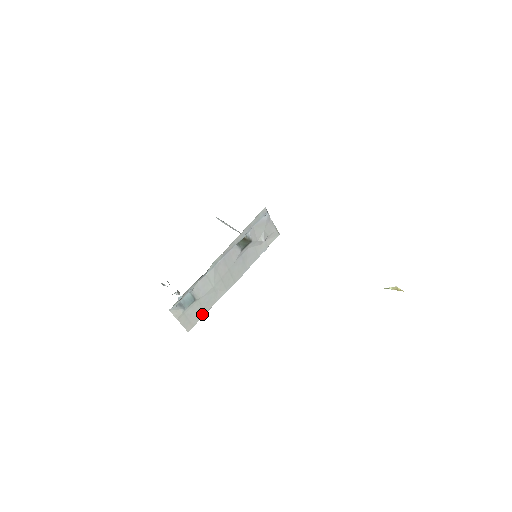
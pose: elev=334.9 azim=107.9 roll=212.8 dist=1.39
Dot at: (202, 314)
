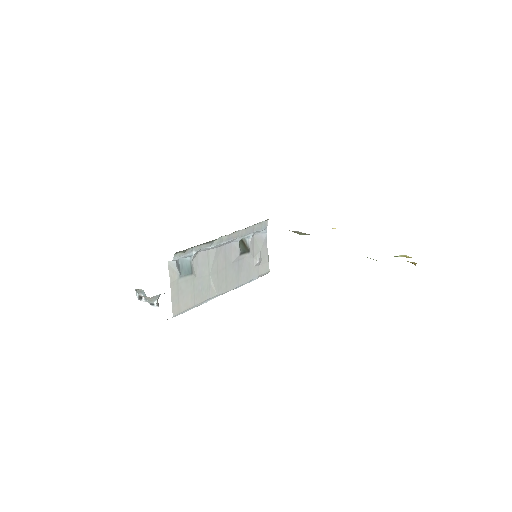
Dot at: (191, 304)
